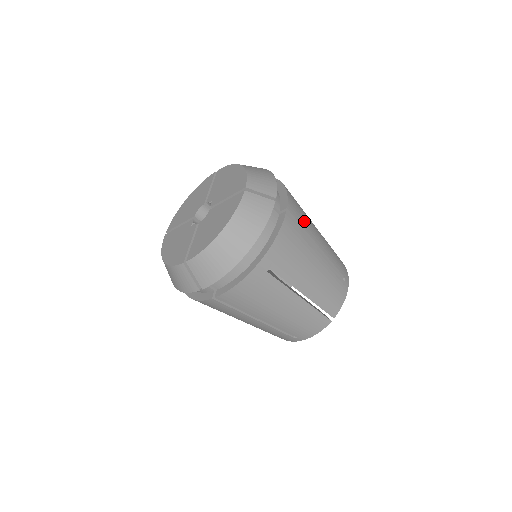
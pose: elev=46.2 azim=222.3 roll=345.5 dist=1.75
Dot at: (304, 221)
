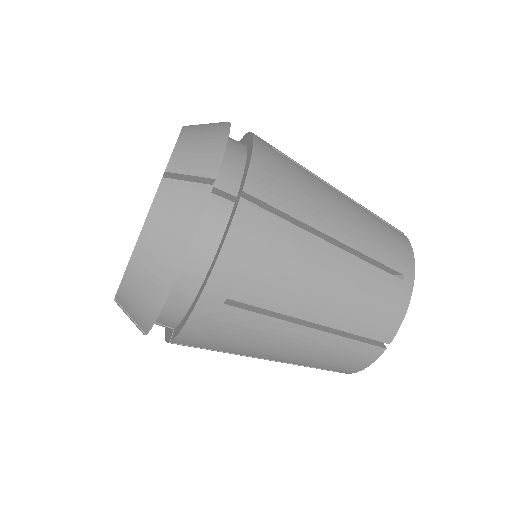
Dot at: (293, 201)
